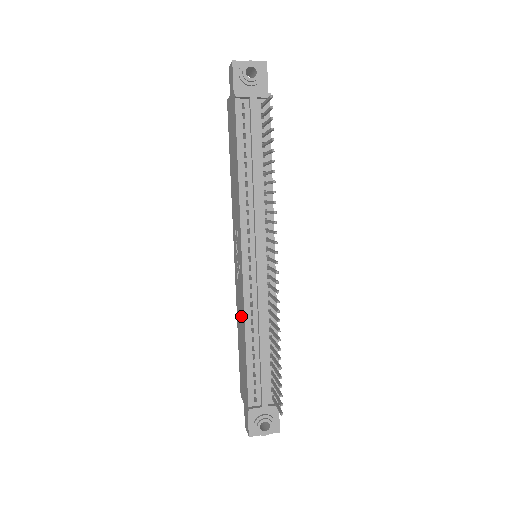
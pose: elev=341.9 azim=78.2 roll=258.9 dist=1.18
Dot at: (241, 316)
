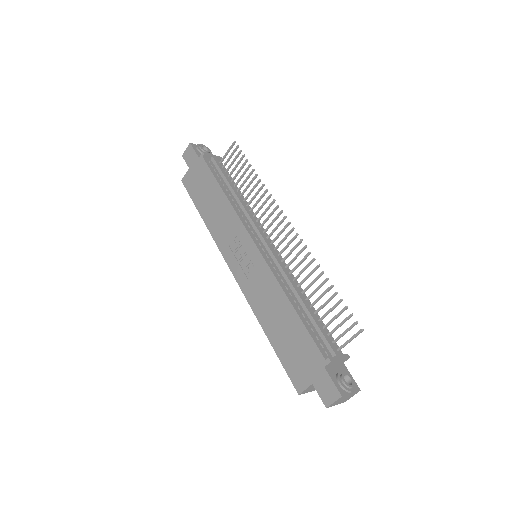
Dot at: (270, 297)
